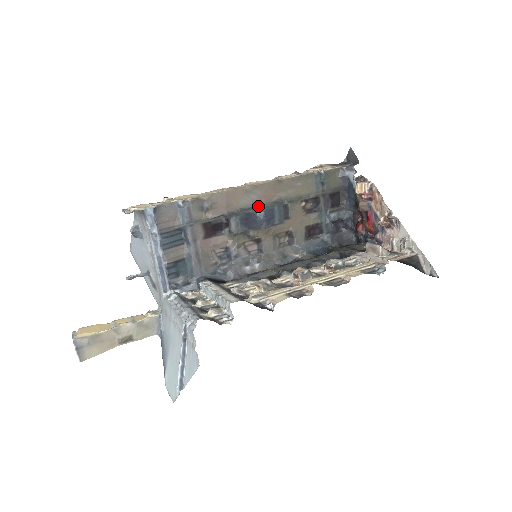
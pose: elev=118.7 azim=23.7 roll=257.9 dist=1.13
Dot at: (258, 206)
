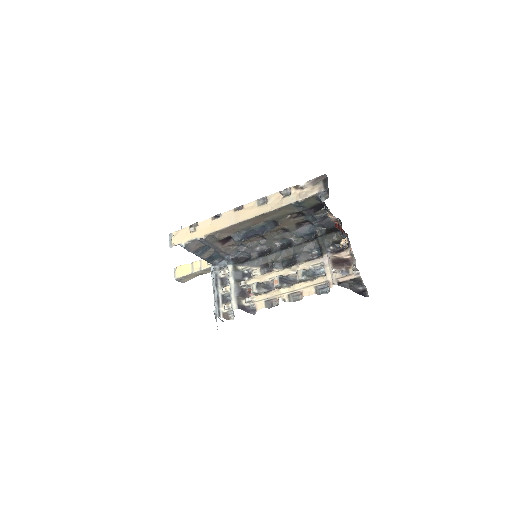
Dot at: (252, 227)
